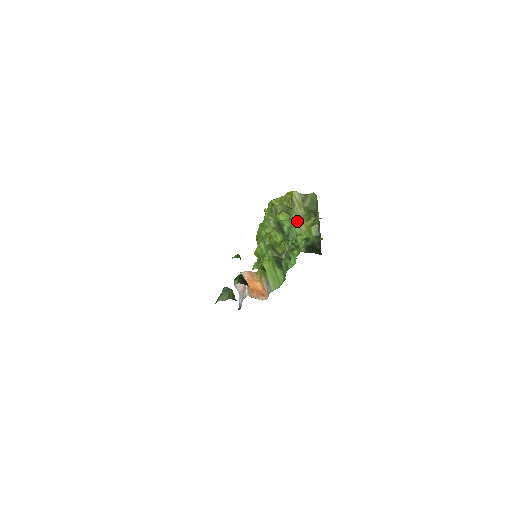
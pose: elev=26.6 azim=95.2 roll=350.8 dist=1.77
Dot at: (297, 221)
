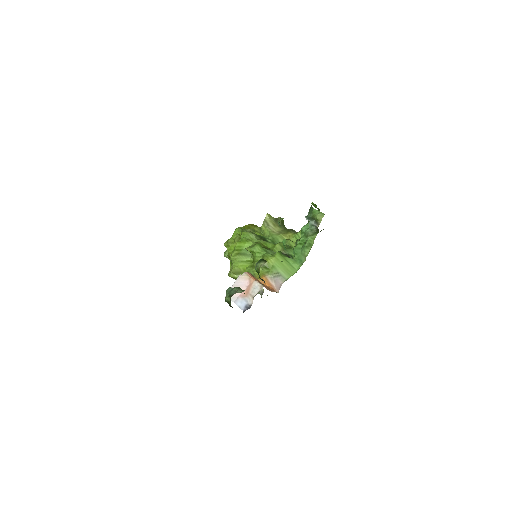
Dot at: (277, 234)
